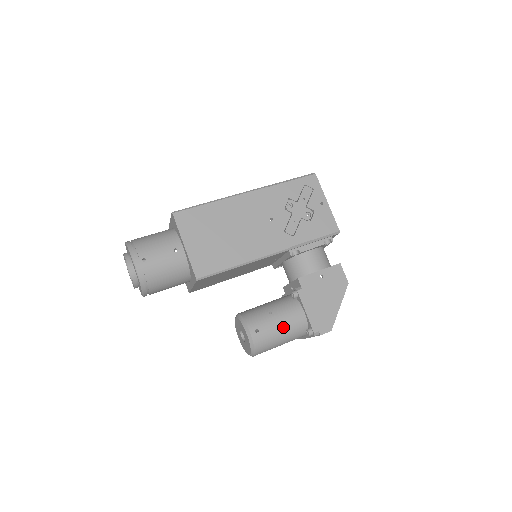
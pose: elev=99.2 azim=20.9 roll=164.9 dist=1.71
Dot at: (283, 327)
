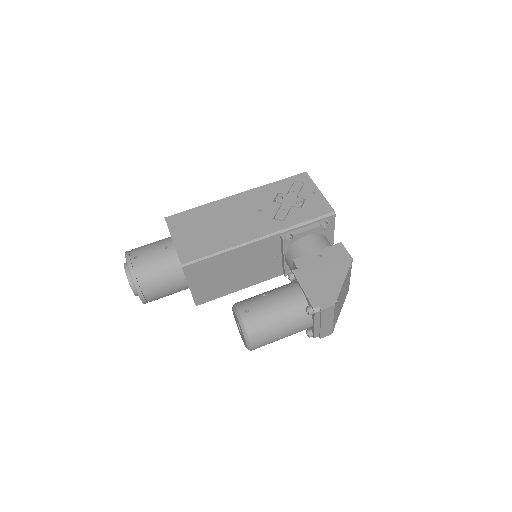
Dot at: (277, 307)
